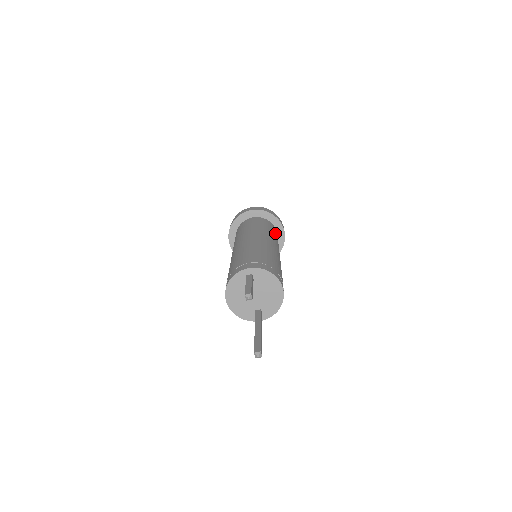
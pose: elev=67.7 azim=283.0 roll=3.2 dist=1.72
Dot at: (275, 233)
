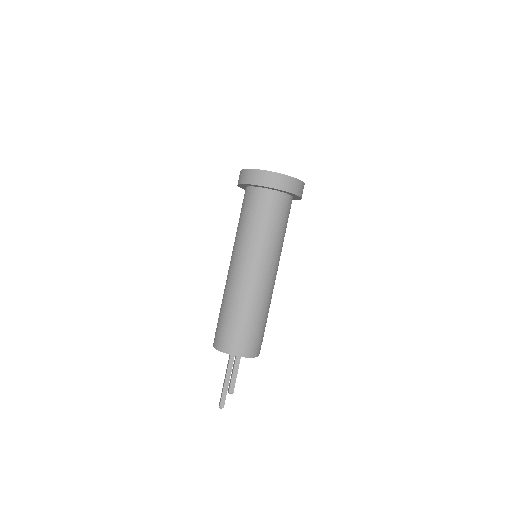
Dot at: occluded
